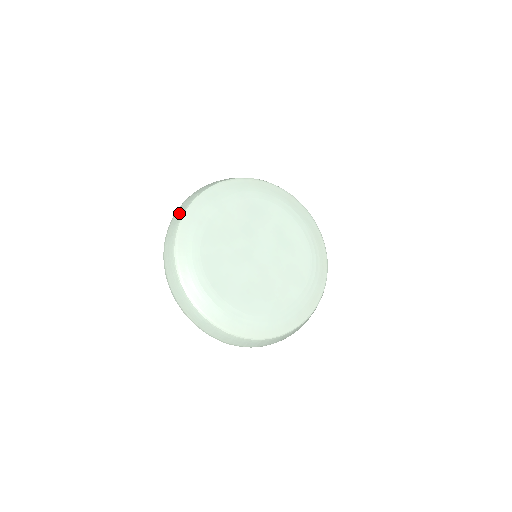
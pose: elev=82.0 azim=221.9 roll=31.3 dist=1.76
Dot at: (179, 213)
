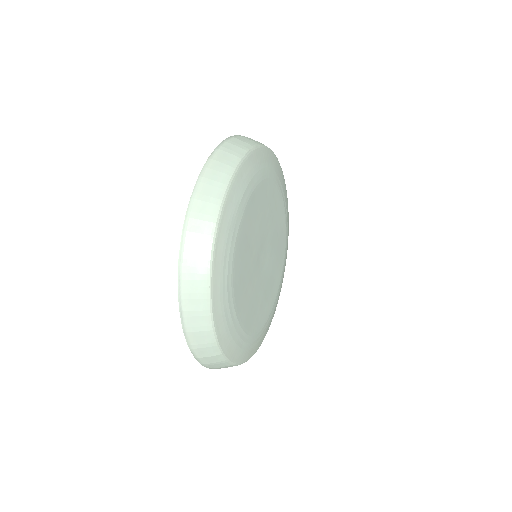
Dot at: occluded
